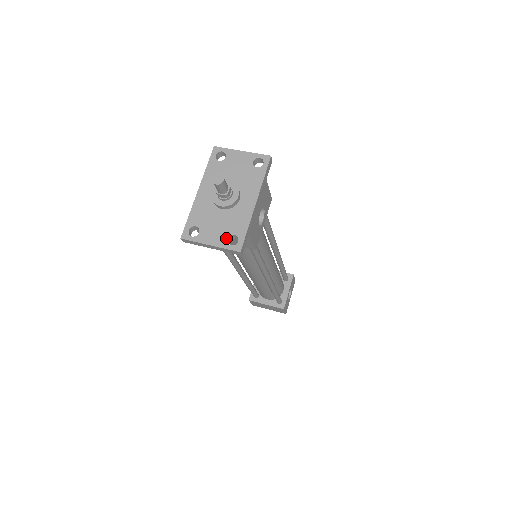
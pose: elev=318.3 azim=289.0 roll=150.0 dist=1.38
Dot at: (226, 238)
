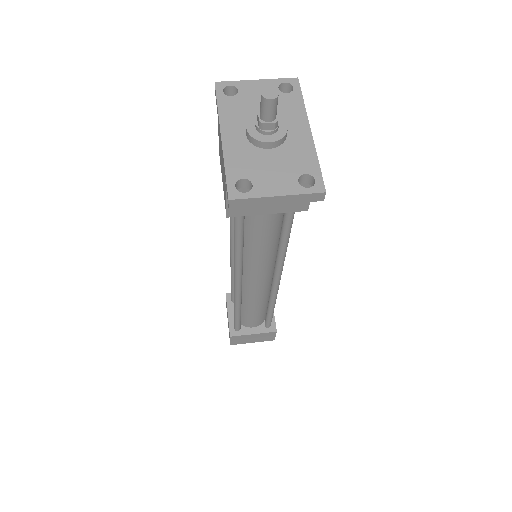
Dot at: (296, 181)
